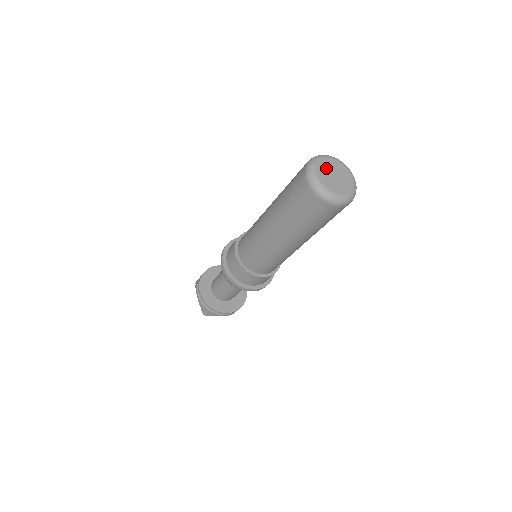
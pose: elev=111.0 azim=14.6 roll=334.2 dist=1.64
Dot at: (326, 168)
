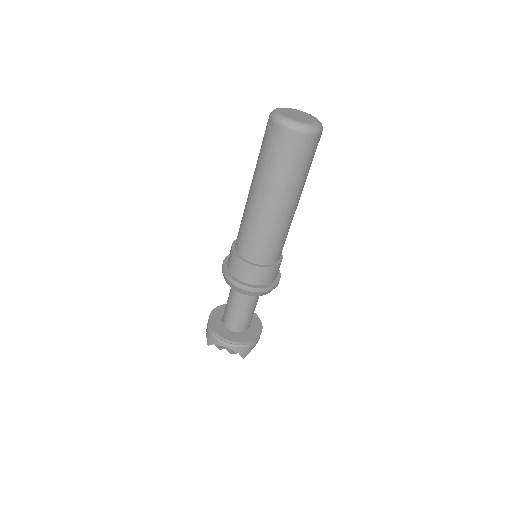
Dot at: (289, 114)
